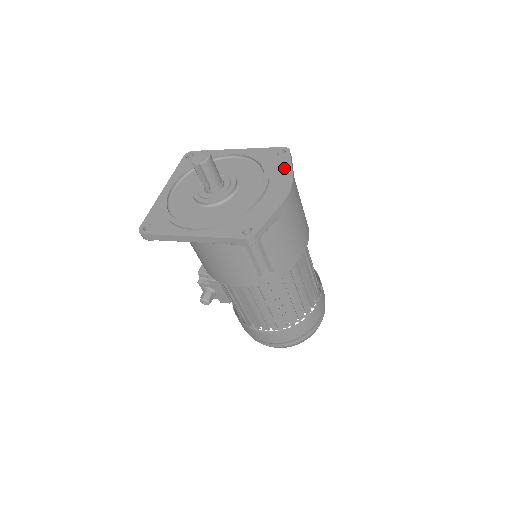
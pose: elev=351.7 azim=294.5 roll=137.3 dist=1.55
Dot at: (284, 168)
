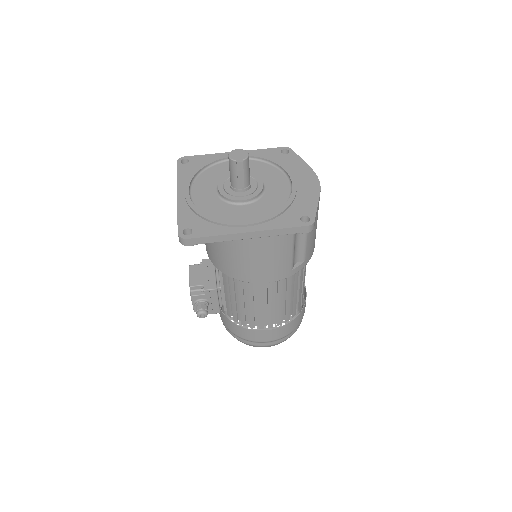
Dot at: (299, 164)
